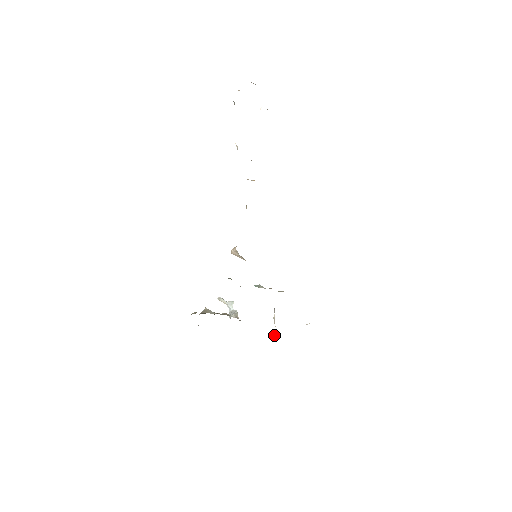
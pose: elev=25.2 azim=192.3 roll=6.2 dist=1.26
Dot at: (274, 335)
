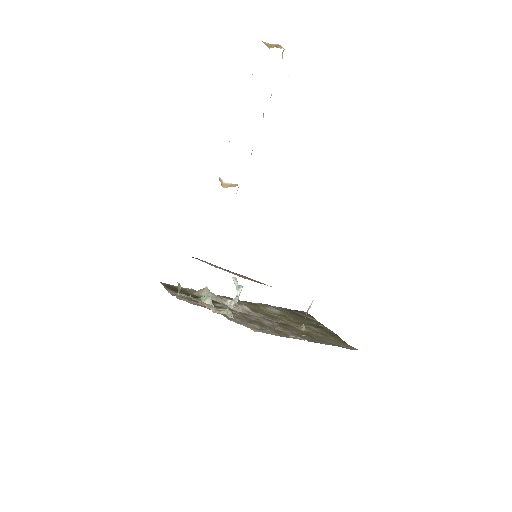
Dot at: (299, 326)
